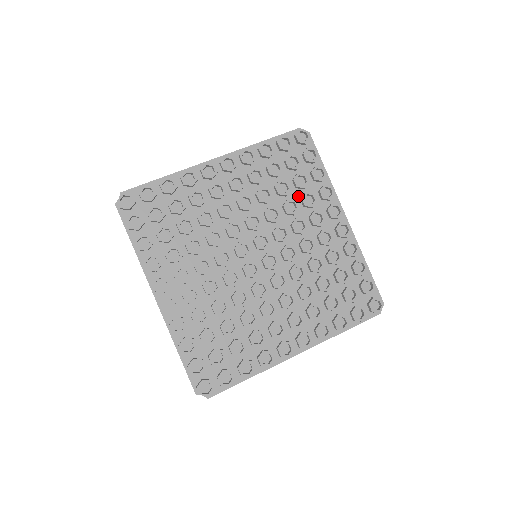
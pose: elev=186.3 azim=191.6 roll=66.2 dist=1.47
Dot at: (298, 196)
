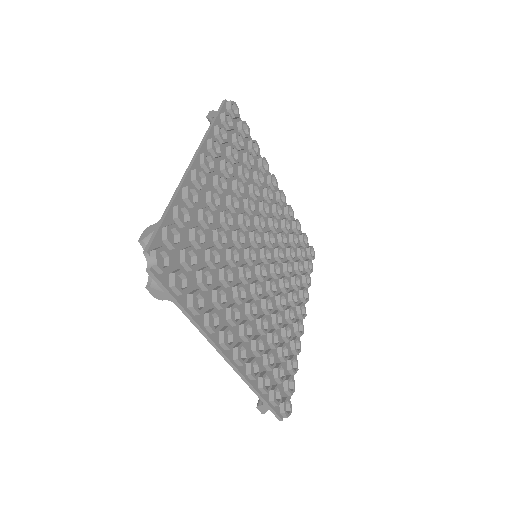
Dot at: (252, 177)
